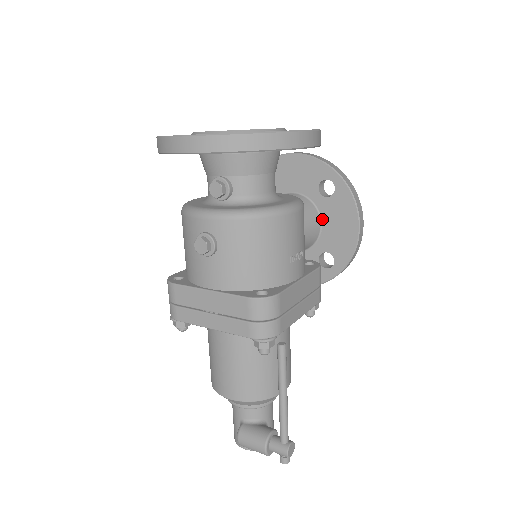
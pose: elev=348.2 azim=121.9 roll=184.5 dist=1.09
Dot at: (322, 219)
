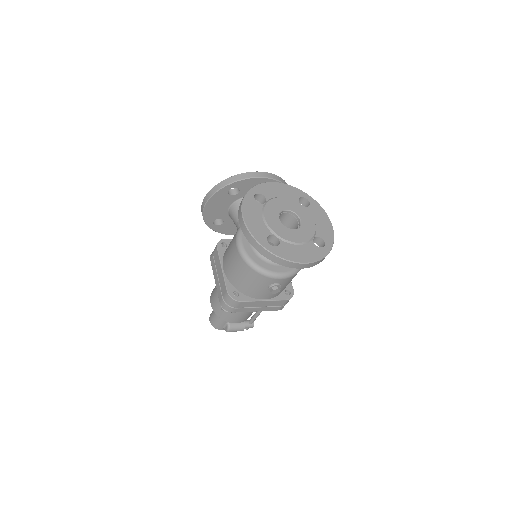
Dot at: occluded
